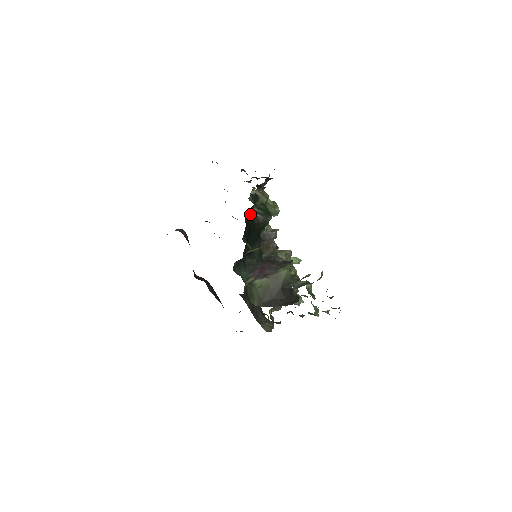
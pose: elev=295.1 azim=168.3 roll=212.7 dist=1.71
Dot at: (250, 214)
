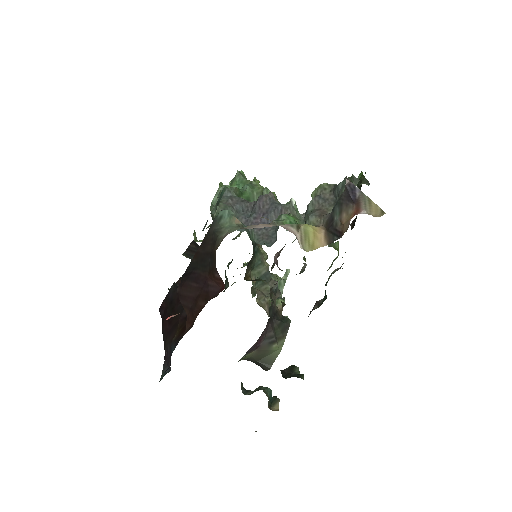
Dot at: occluded
